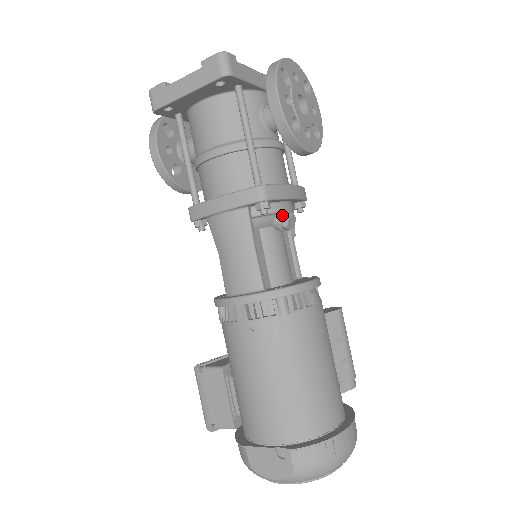
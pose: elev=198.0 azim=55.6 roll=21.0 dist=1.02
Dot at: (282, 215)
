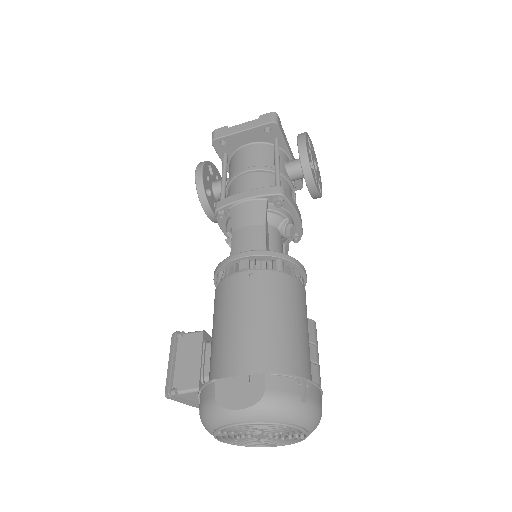
Dot at: (288, 220)
